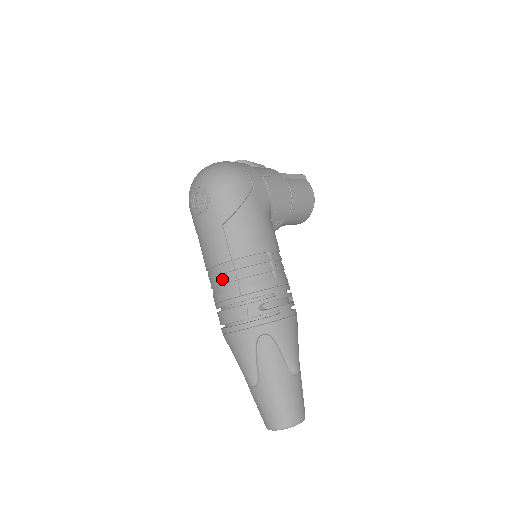
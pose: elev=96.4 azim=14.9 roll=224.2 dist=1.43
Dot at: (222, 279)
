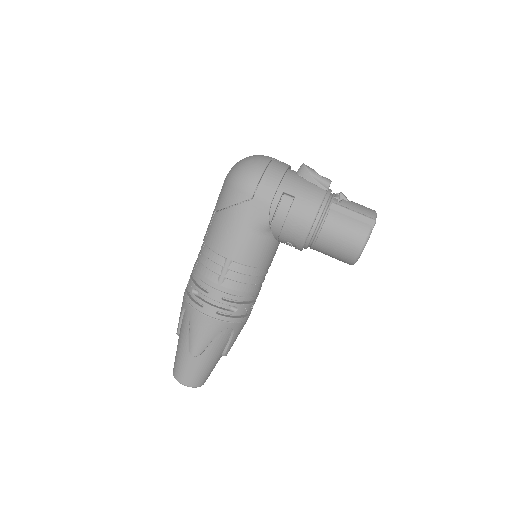
Dot at: occluded
